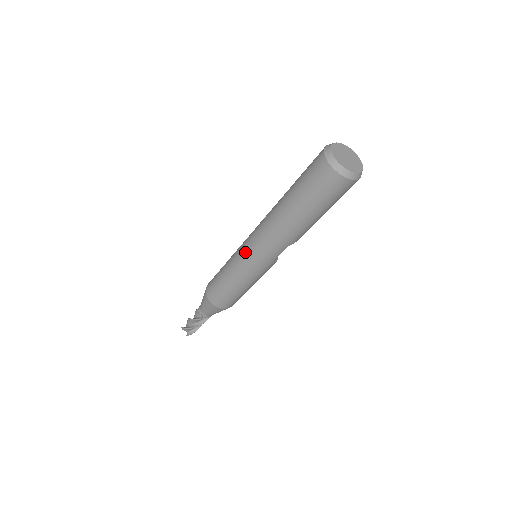
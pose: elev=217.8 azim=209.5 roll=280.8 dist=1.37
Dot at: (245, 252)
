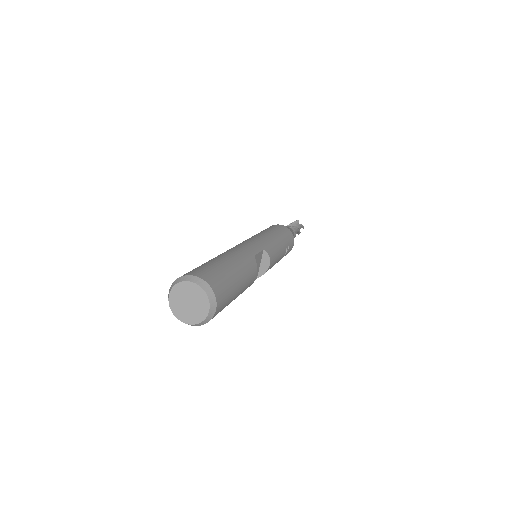
Dot at: occluded
